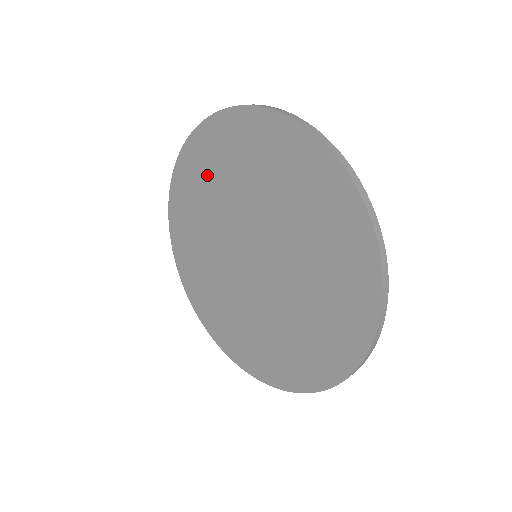
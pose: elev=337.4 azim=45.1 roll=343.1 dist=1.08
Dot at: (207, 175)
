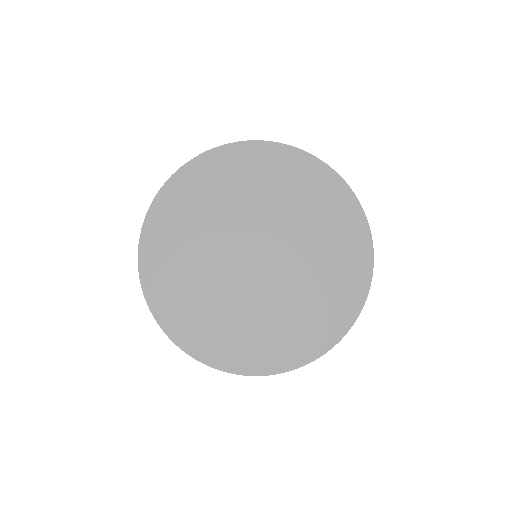
Dot at: (176, 247)
